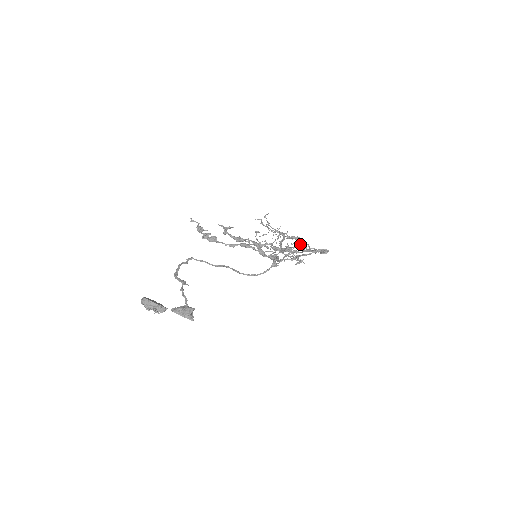
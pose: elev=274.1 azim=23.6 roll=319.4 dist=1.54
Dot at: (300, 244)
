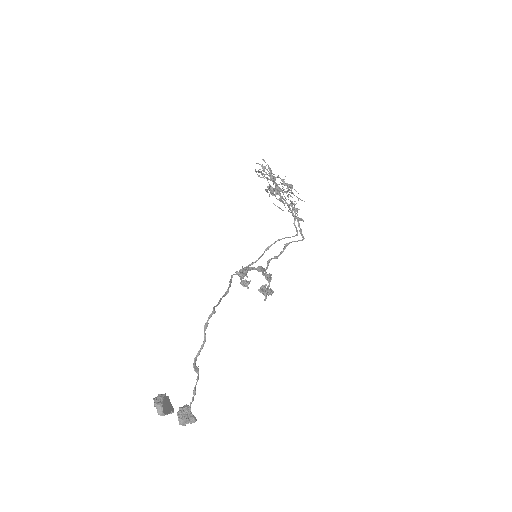
Dot at: occluded
